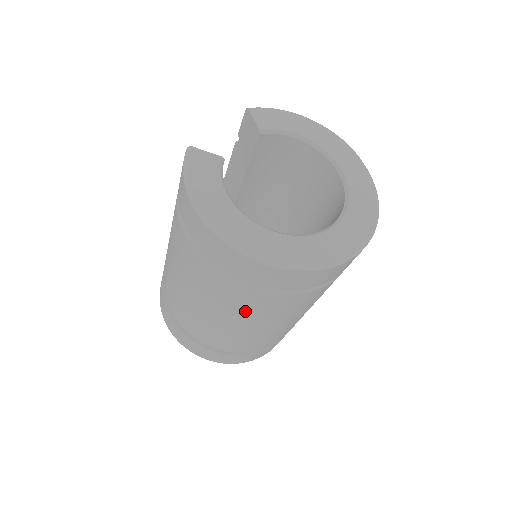
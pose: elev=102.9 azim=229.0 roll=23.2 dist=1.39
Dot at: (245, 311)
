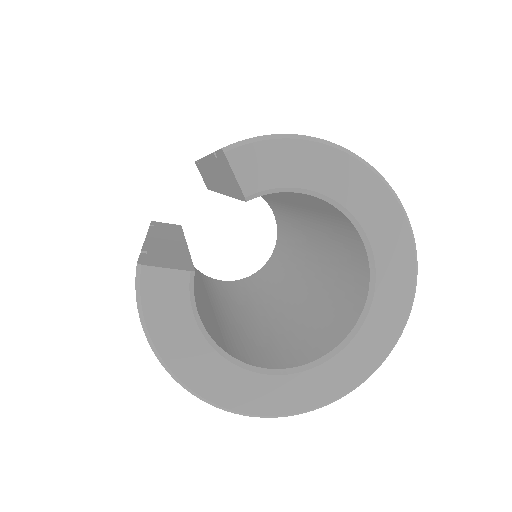
Dot at: occluded
